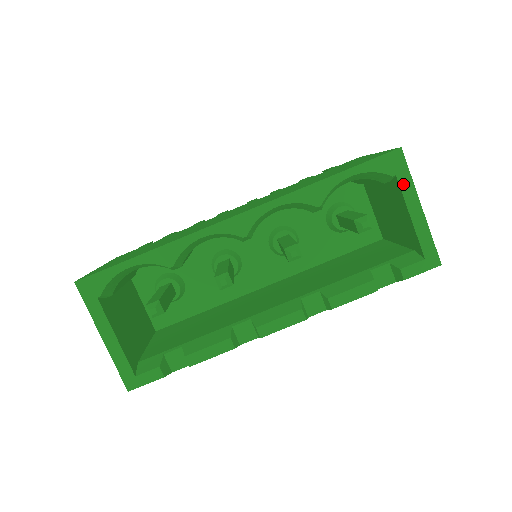
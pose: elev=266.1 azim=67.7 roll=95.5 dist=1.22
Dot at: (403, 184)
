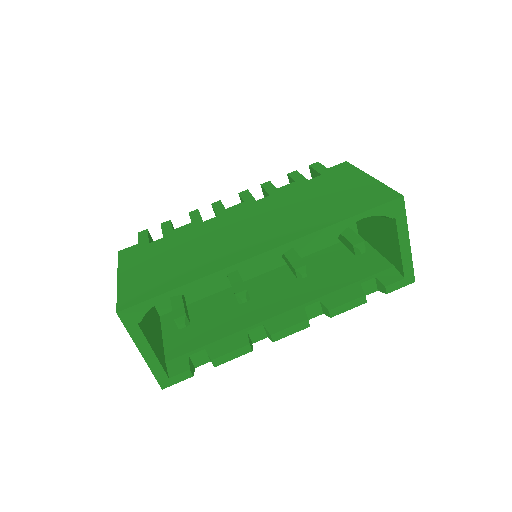
Dot at: (399, 224)
